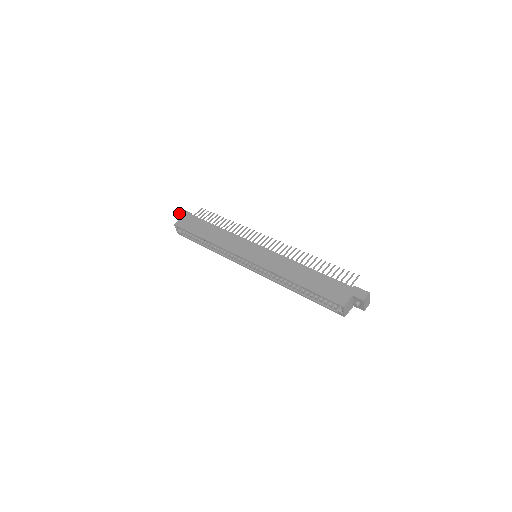
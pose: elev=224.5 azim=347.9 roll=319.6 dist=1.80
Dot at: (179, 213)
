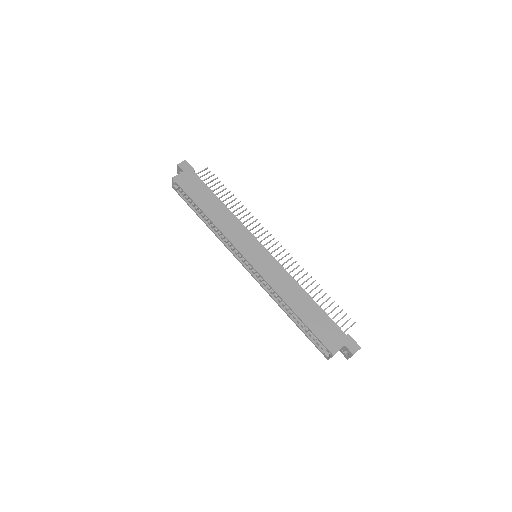
Dot at: (180, 164)
